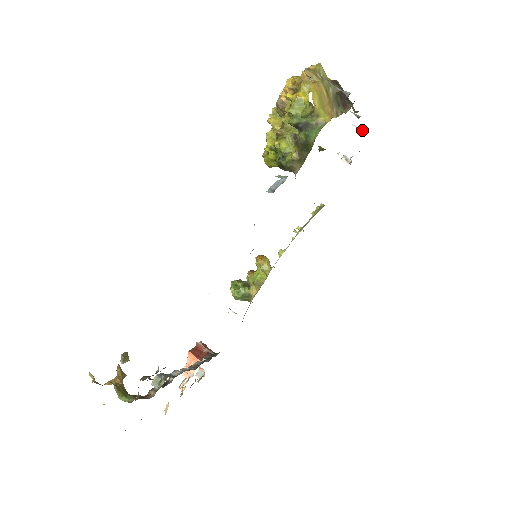
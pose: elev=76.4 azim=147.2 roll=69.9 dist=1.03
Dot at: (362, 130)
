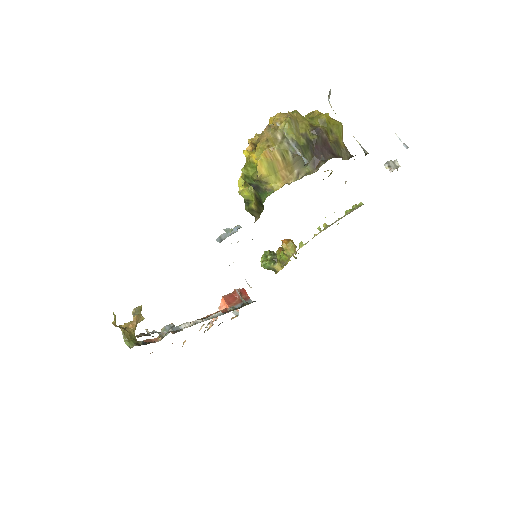
Dot at: (404, 144)
